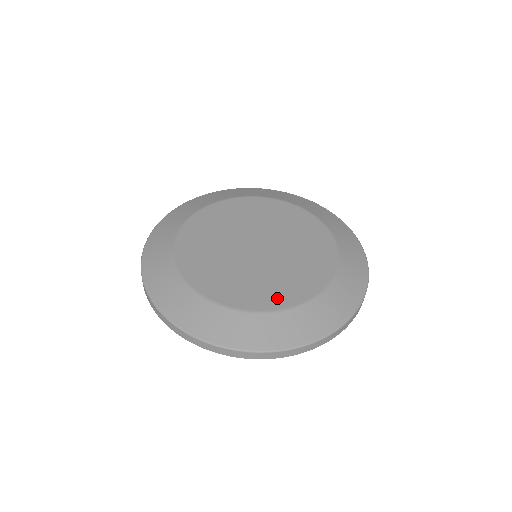
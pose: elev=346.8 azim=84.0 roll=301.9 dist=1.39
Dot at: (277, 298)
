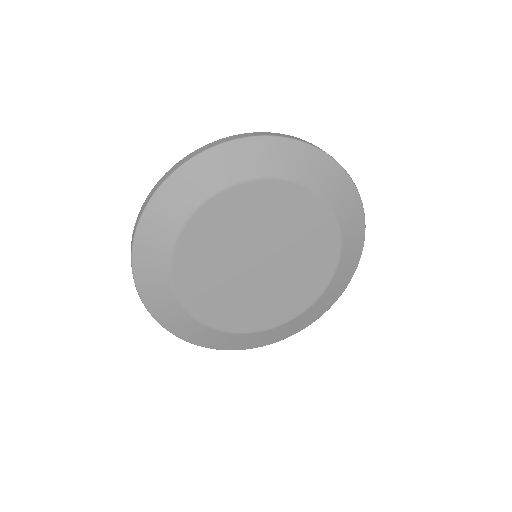
Dot at: (276, 316)
